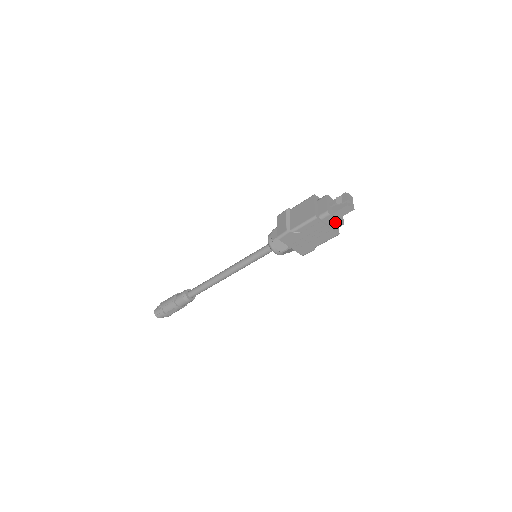
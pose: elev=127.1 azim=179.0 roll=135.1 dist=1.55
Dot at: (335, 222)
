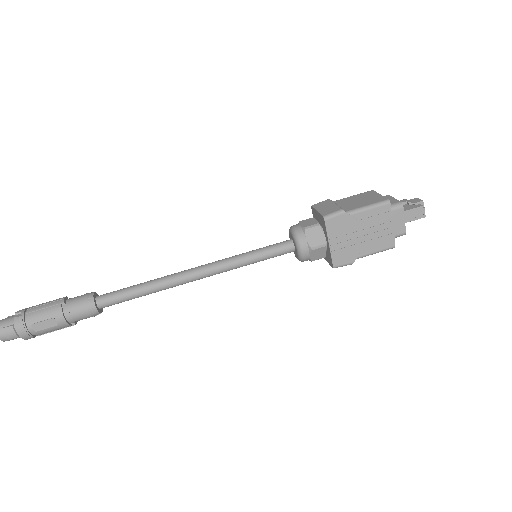
Dot at: (401, 224)
